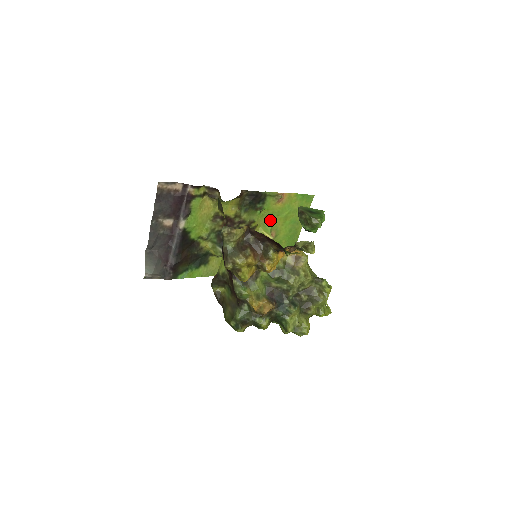
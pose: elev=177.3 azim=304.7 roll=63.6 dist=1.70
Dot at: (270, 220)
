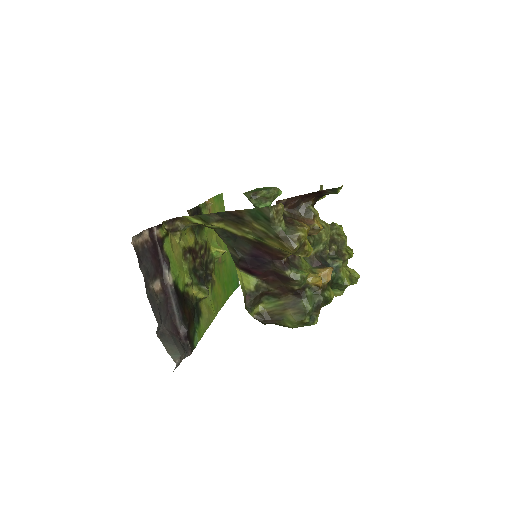
Dot at: (212, 235)
